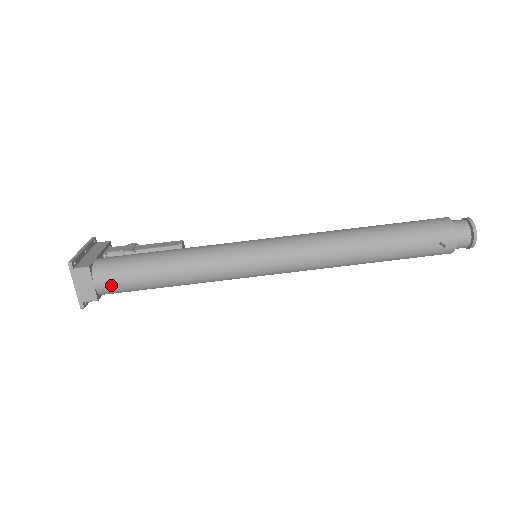
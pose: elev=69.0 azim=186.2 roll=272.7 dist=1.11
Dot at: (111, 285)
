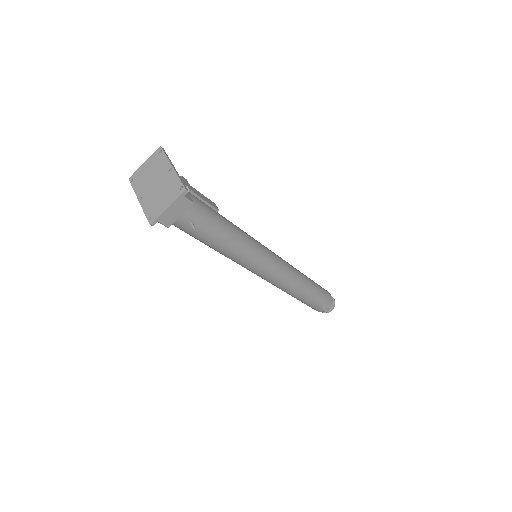
Dot at: (189, 224)
